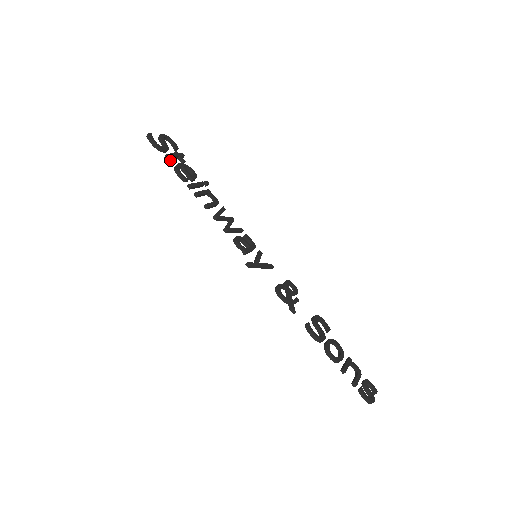
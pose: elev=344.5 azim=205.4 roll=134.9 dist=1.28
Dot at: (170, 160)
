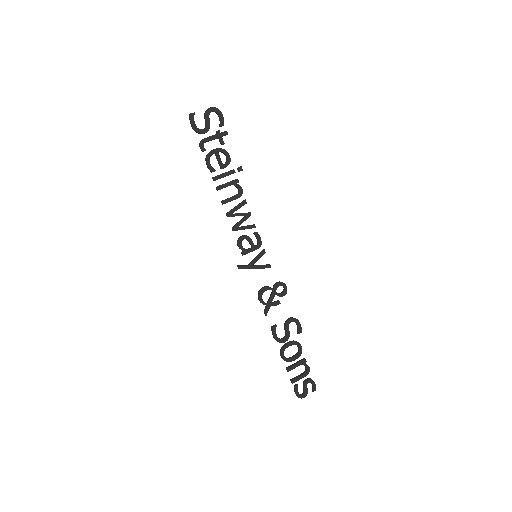
Dot at: (203, 148)
